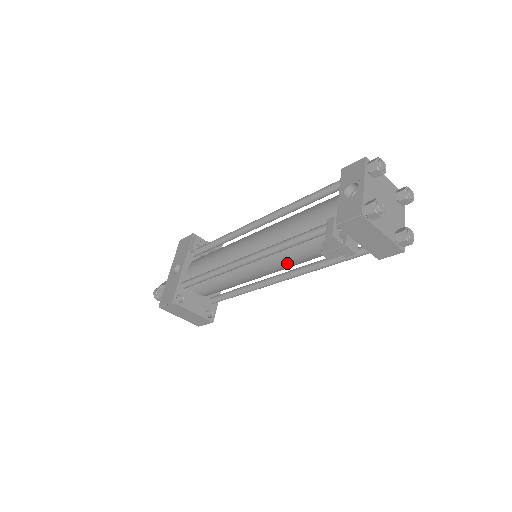
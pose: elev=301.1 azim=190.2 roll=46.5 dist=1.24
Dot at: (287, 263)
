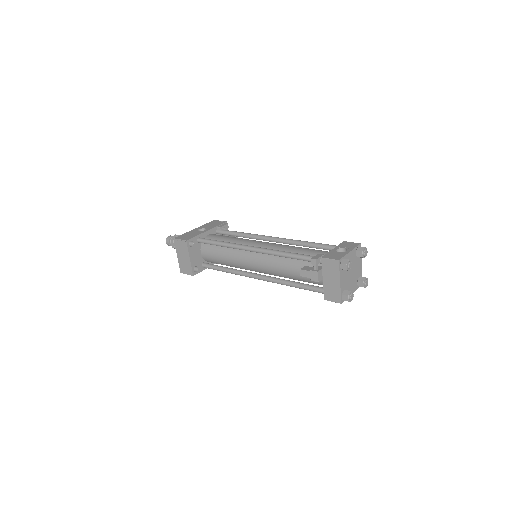
Dot at: (273, 268)
